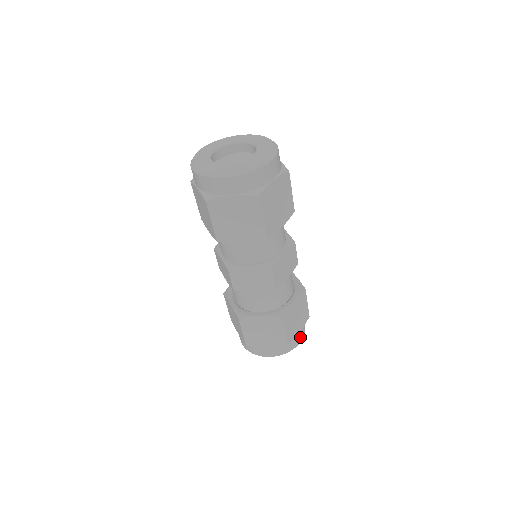
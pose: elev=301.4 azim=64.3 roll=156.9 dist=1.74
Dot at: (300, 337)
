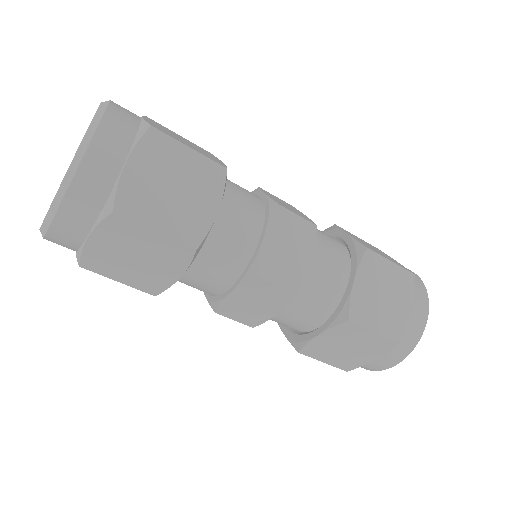
Dot at: (420, 313)
